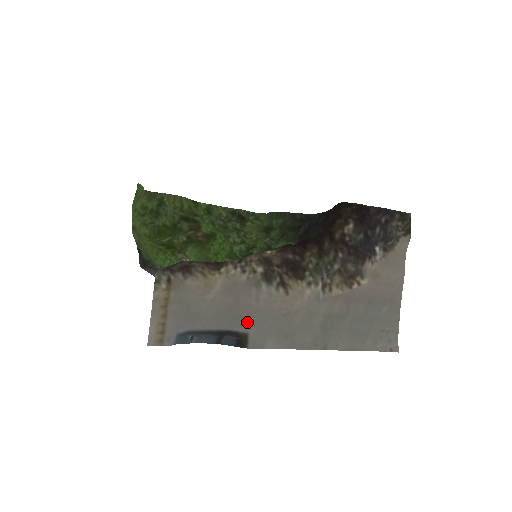
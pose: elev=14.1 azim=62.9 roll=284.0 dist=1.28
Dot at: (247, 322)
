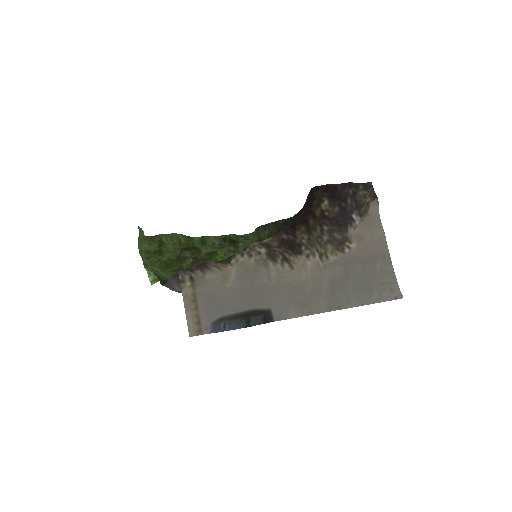
Dot at: (266, 299)
